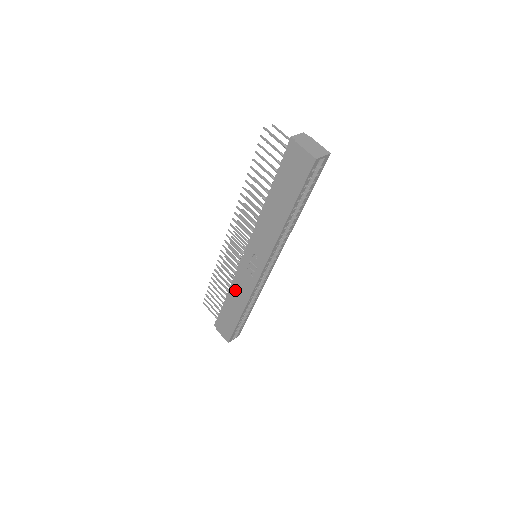
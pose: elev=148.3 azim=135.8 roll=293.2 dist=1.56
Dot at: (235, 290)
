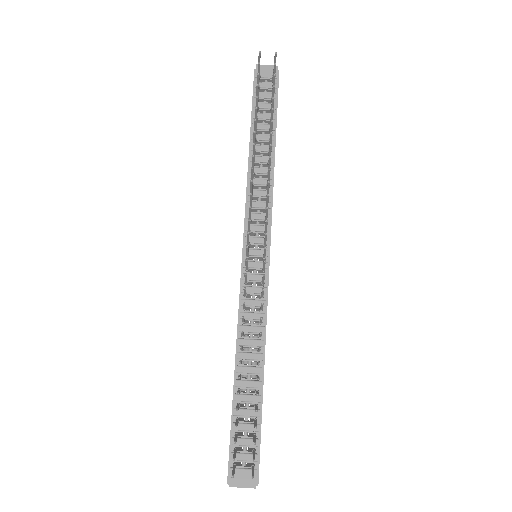
Dot at: (247, 180)
